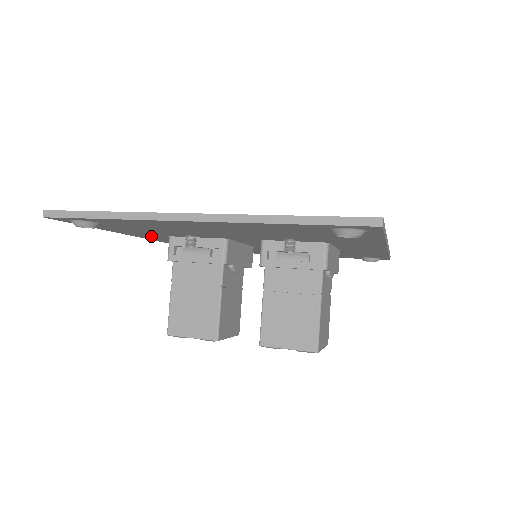
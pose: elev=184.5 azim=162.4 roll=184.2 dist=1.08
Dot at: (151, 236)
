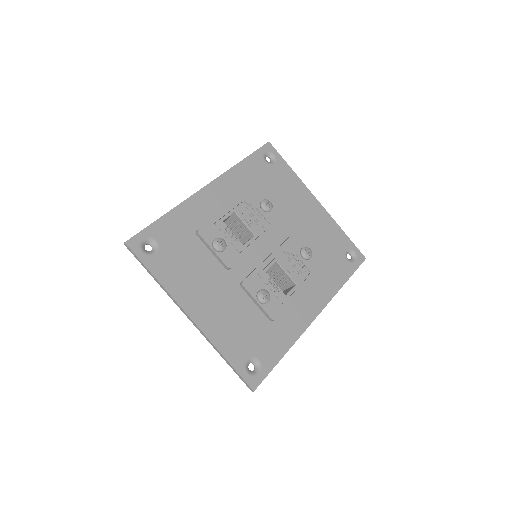
Dot at: (200, 210)
